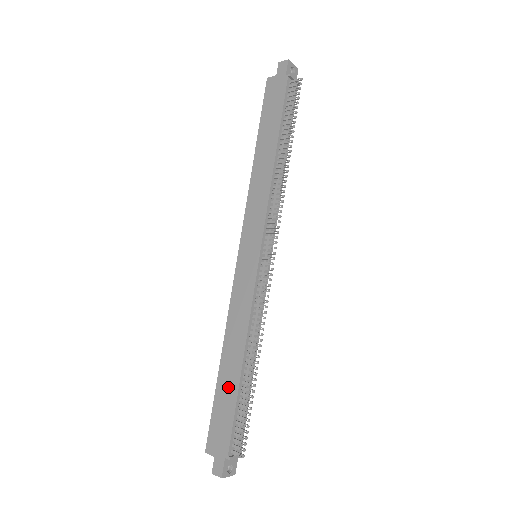
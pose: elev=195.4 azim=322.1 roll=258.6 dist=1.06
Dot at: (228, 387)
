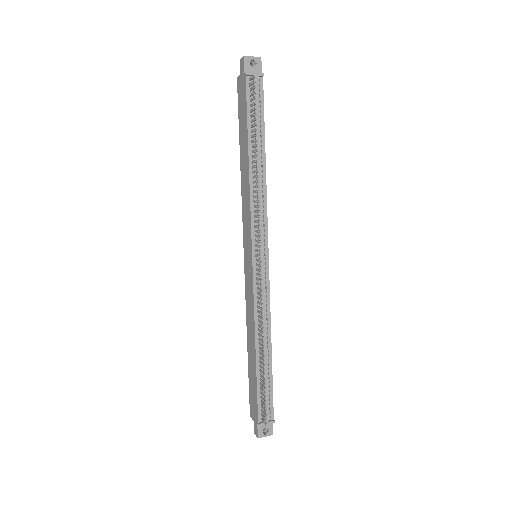
Dot at: (252, 369)
